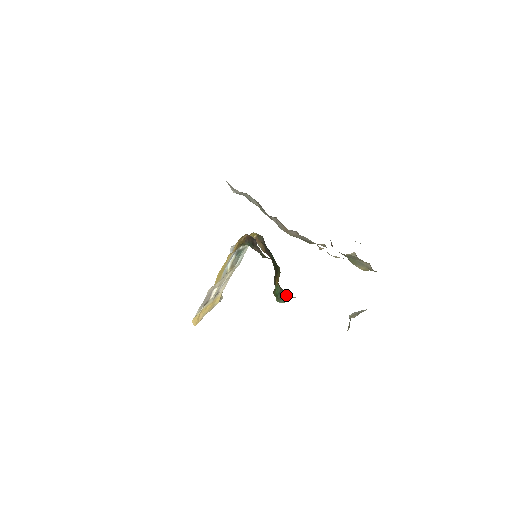
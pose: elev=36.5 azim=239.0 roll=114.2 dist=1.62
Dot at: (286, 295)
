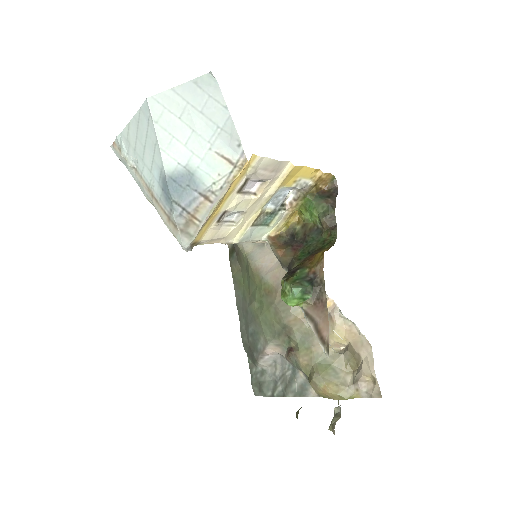
Dot at: (314, 283)
